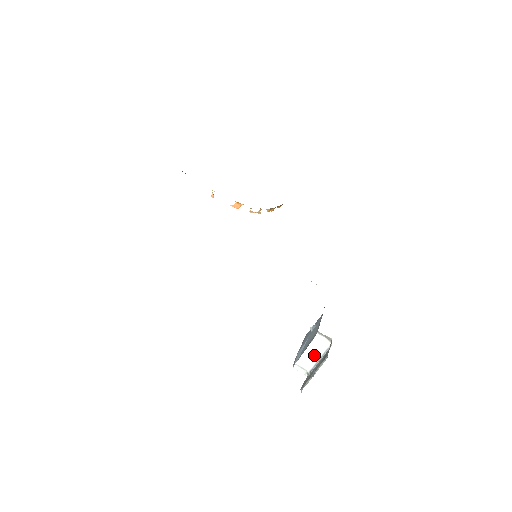
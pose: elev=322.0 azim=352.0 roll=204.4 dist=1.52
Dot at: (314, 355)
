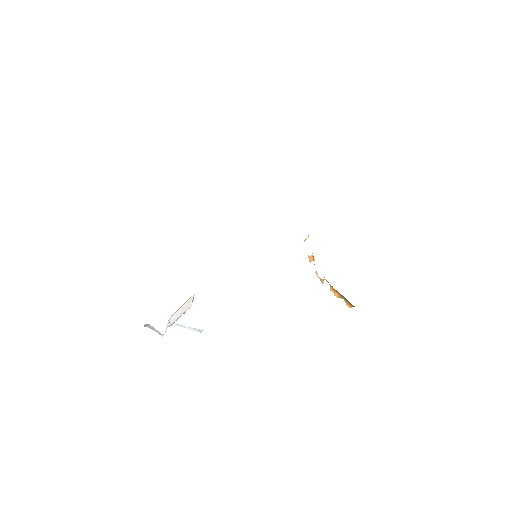
Dot at: (180, 312)
